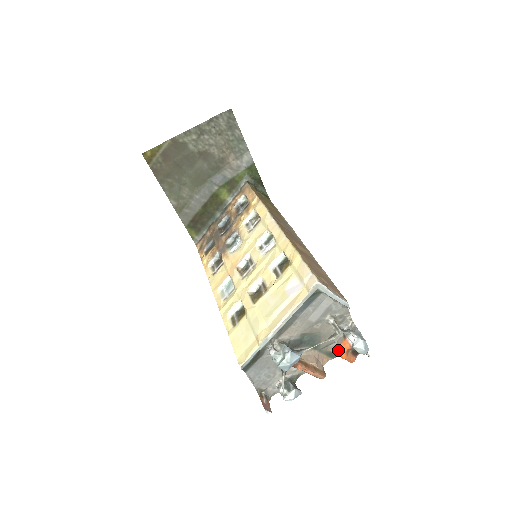
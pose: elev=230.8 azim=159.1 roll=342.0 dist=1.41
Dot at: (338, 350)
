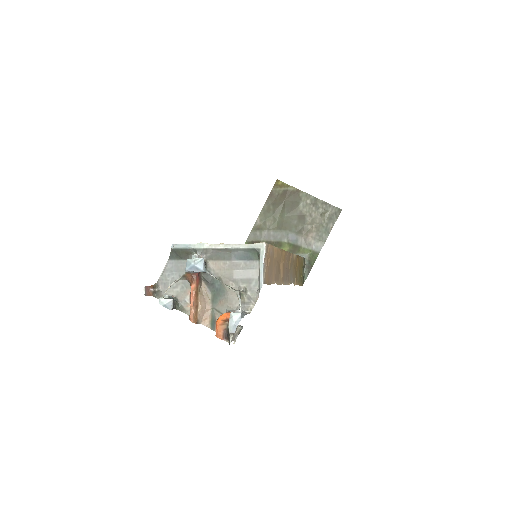
Dot at: (221, 315)
